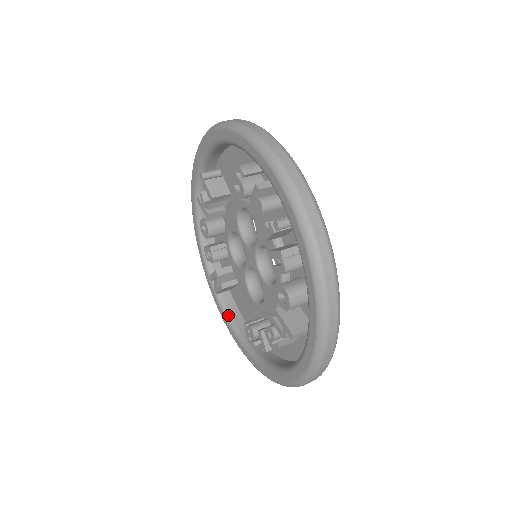
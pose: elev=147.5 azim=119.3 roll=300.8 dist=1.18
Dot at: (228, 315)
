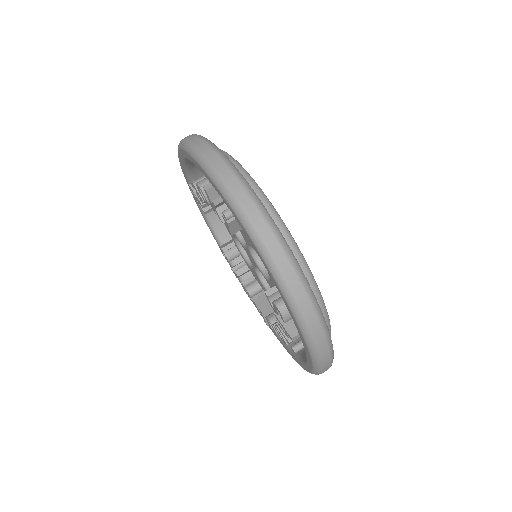
Dot at: occluded
